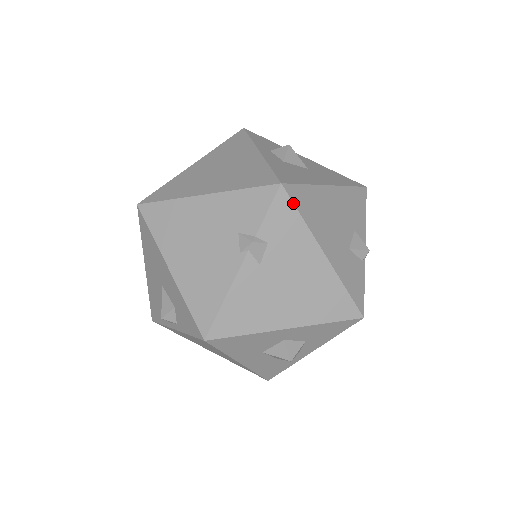
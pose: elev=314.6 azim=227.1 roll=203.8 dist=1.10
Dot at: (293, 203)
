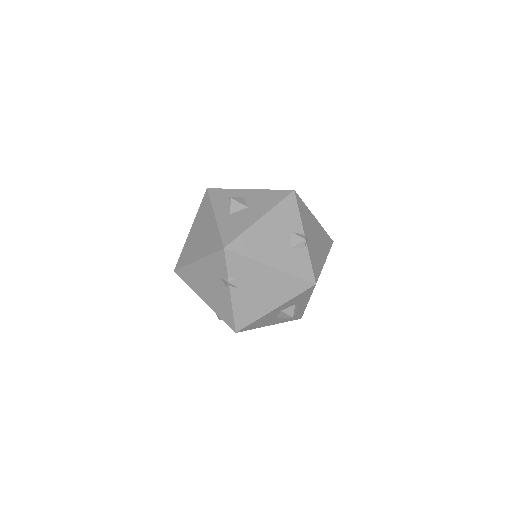
Dot at: (237, 253)
